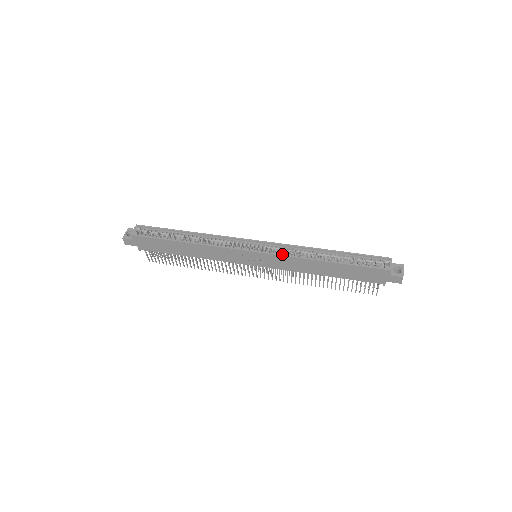
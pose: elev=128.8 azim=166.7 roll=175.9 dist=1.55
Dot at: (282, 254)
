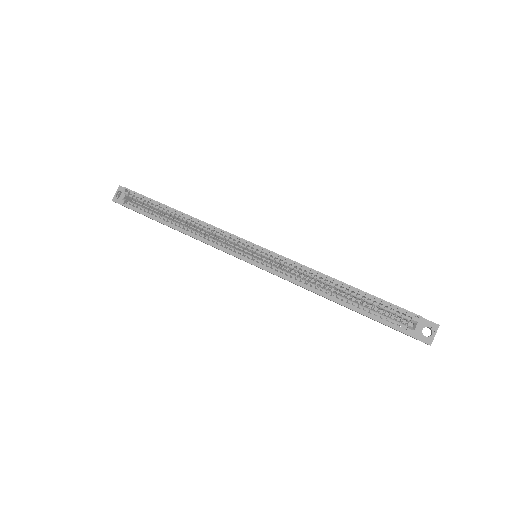
Dot at: (279, 274)
